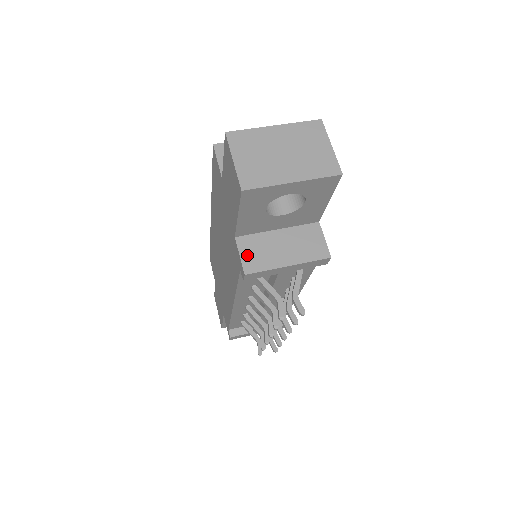
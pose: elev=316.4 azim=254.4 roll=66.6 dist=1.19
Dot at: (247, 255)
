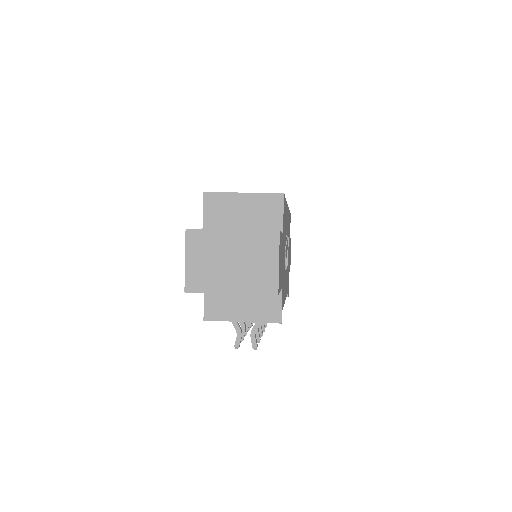
Dot at: (210, 304)
